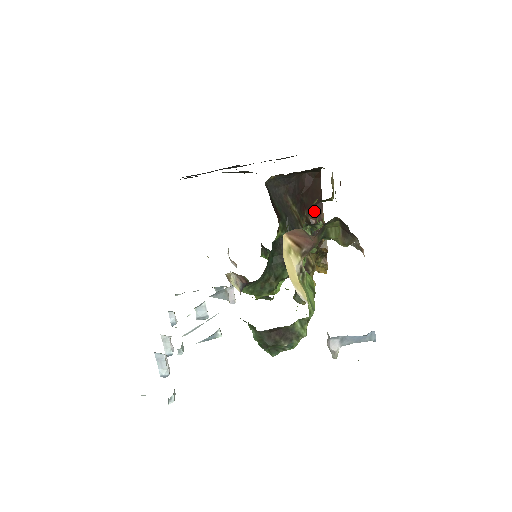
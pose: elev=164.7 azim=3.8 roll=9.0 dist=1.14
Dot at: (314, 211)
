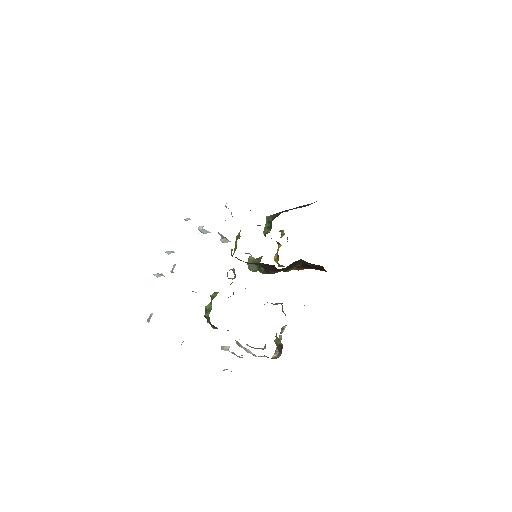
Dot at: (305, 266)
